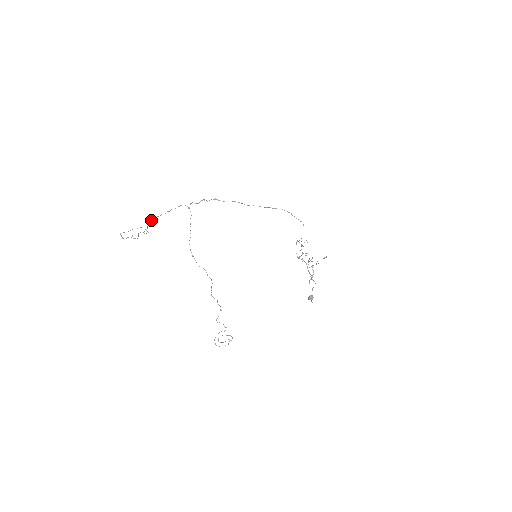
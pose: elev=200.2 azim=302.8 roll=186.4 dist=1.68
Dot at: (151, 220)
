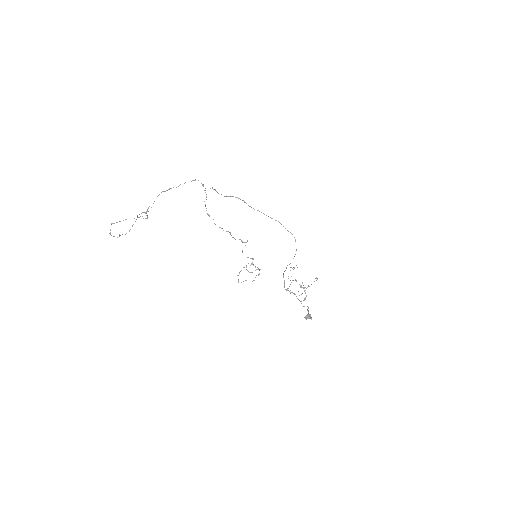
Dot at: (162, 191)
